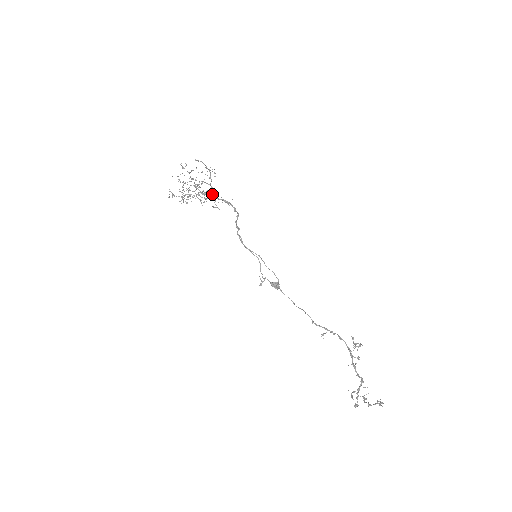
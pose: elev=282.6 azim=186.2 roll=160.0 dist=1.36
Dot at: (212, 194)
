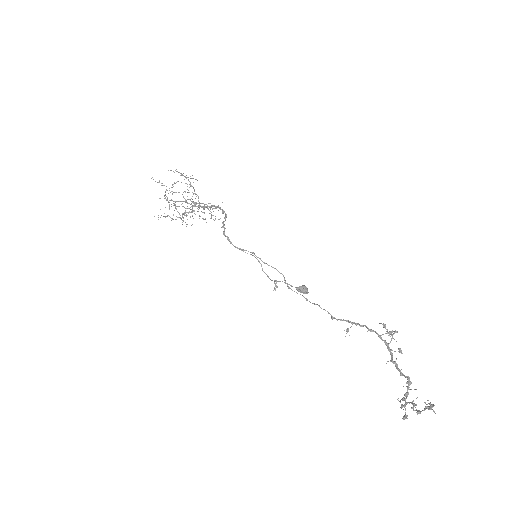
Dot at: (201, 203)
